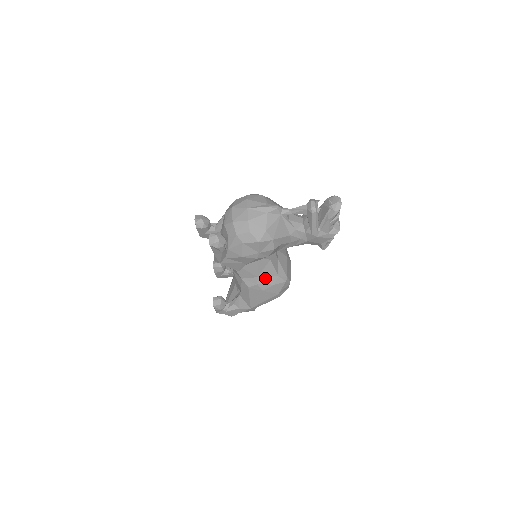
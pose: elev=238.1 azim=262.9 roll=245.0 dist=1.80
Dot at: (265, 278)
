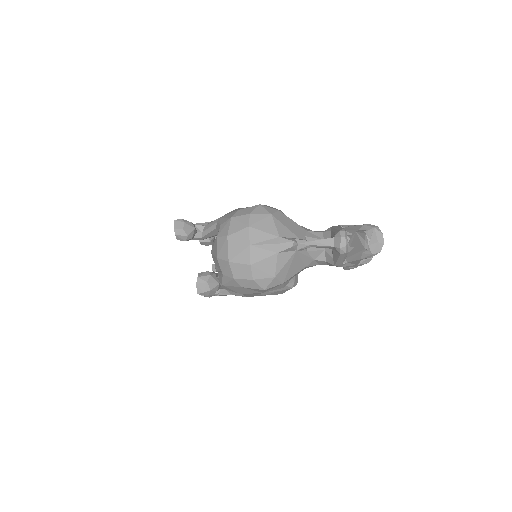
Dot at: occluded
